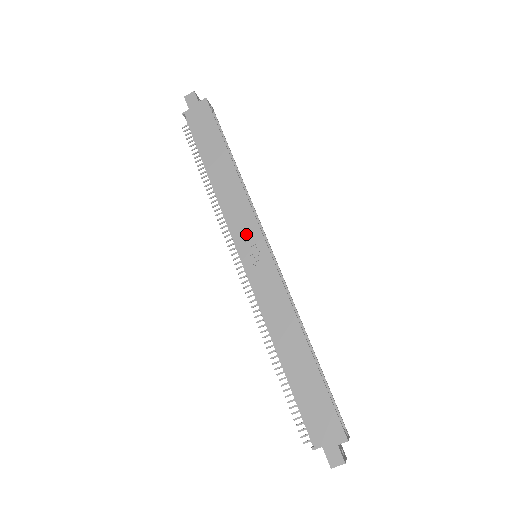
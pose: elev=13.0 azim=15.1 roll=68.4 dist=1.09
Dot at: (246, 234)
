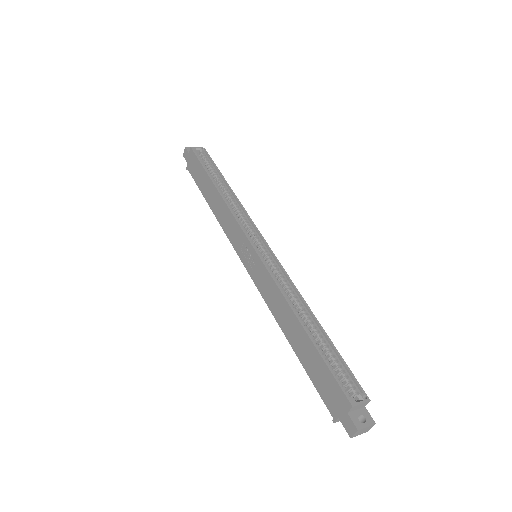
Dot at: (239, 243)
